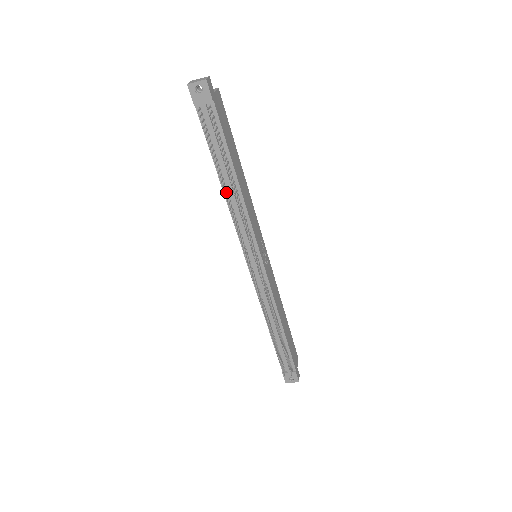
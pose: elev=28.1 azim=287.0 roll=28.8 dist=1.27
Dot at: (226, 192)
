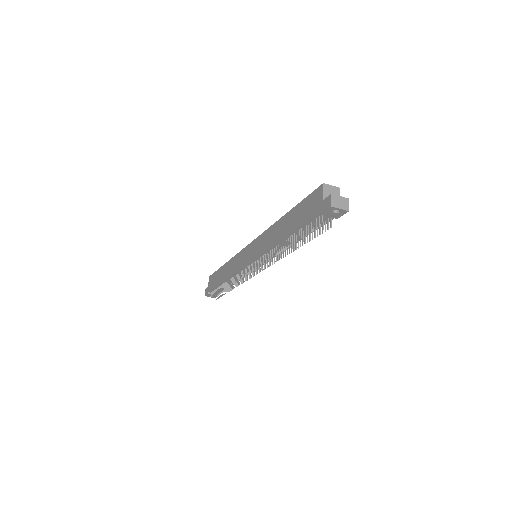
Dot at: (282, 244)
